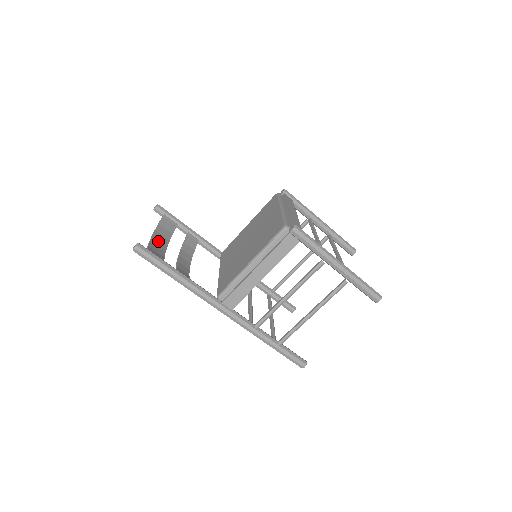
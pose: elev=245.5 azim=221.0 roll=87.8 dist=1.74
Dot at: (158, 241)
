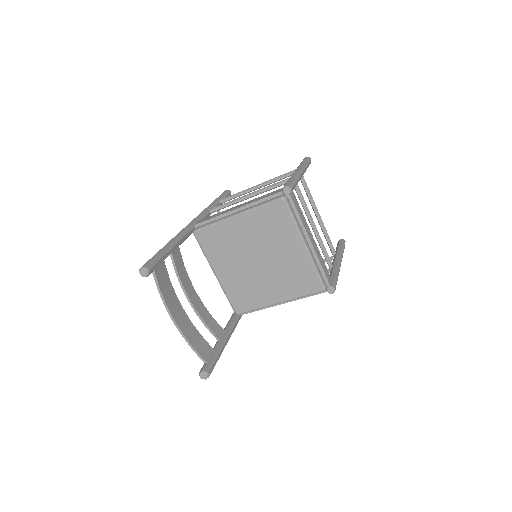
Dot at: (179, 317)
